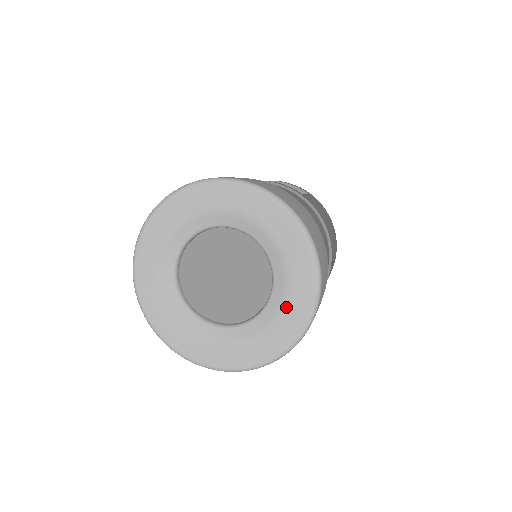
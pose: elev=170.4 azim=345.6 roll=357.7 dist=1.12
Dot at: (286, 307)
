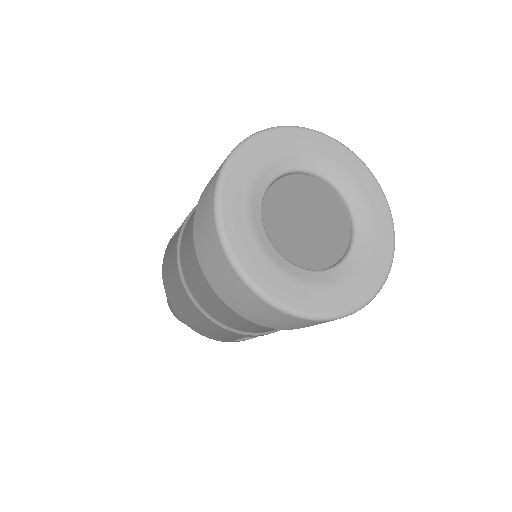
Dot at: (370, 208)
